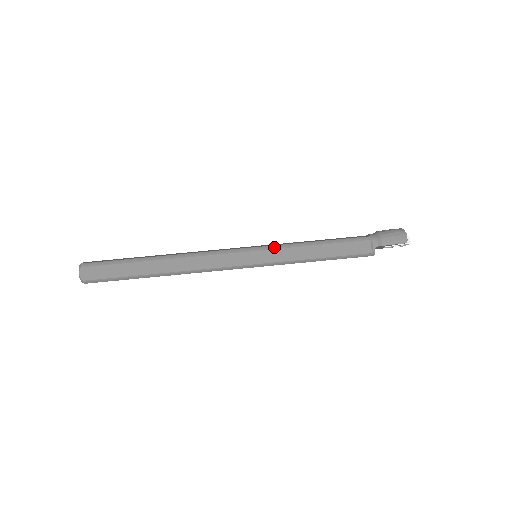
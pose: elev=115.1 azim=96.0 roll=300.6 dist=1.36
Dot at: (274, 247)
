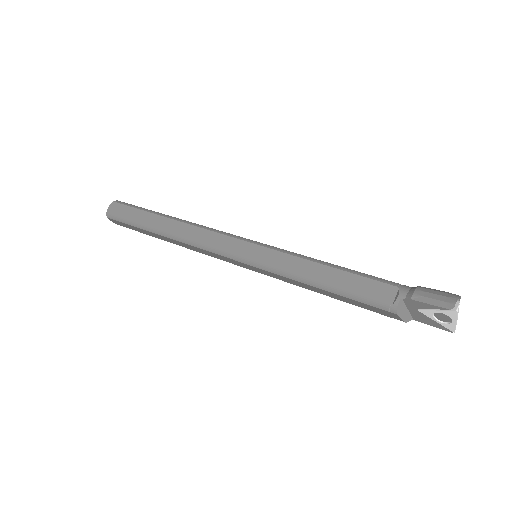
Dot at: (275, 248)
